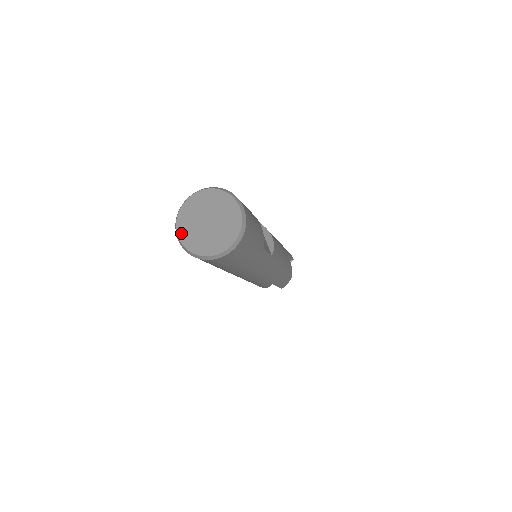
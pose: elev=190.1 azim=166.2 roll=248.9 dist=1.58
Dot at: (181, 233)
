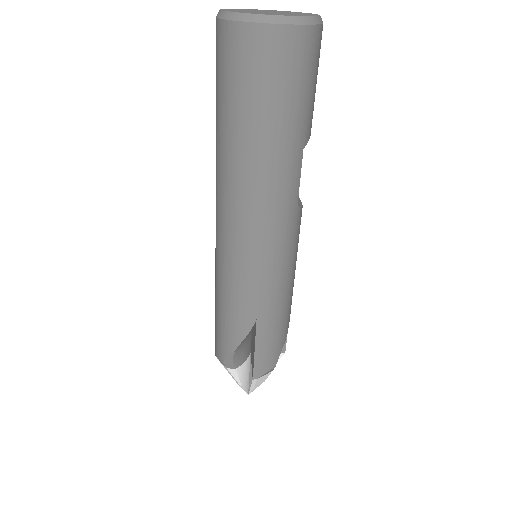
Dot at: (226, 9)
